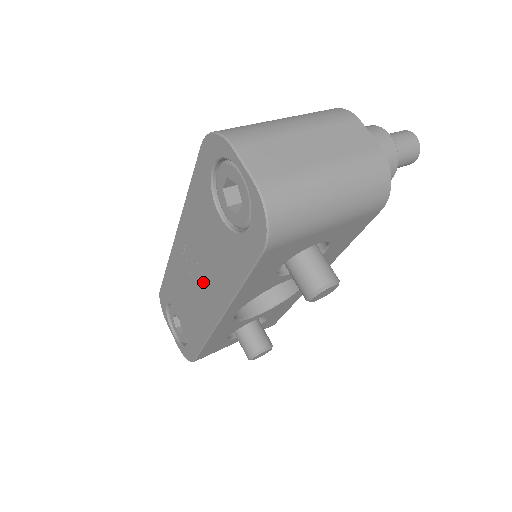
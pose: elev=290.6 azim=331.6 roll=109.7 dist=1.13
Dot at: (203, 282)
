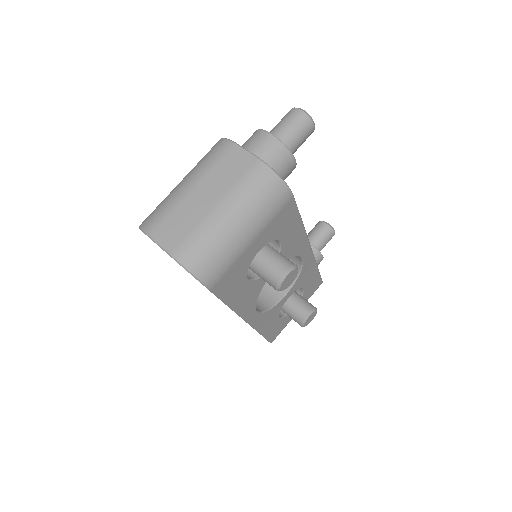
Dot at: occluded
